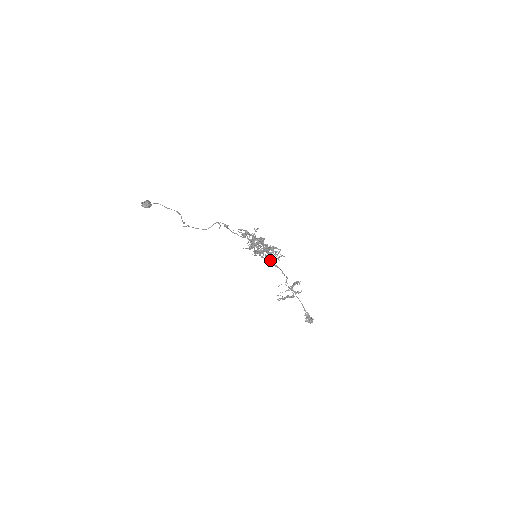
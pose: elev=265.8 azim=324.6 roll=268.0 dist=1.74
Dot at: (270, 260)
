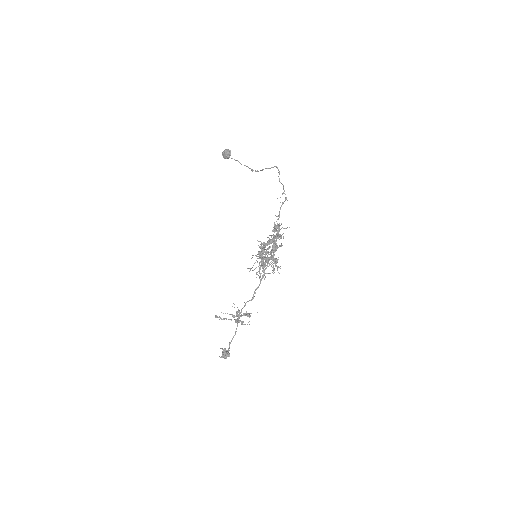
Dot at: occluded
